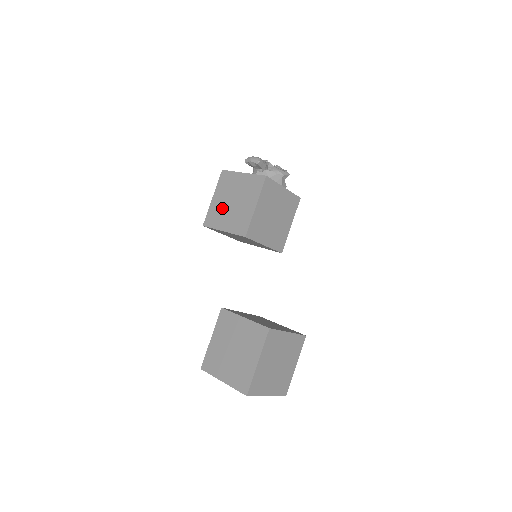
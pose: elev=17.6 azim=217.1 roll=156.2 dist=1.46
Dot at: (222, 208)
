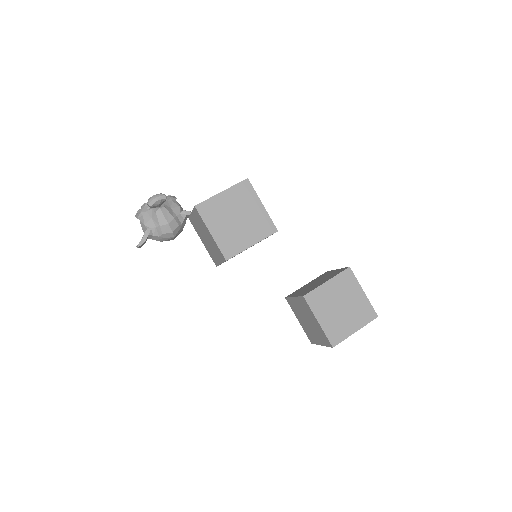
Dot at: (231, 232)
